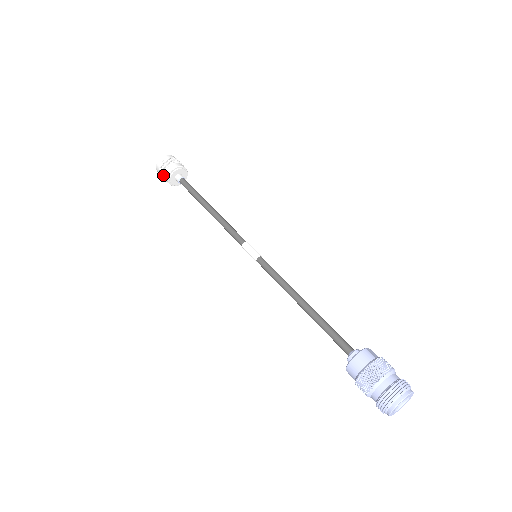
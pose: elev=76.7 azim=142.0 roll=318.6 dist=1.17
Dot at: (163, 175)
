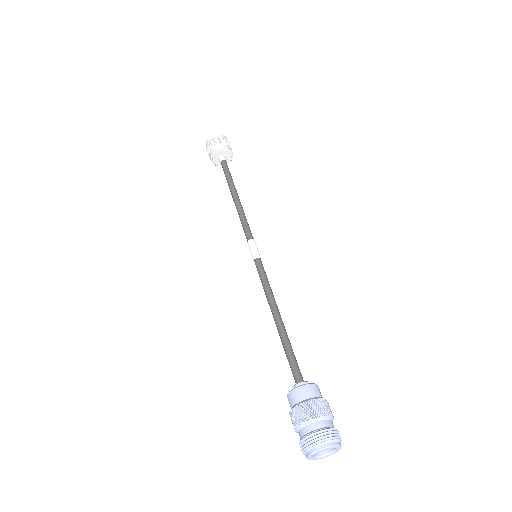
Dot at: (210, 148)
